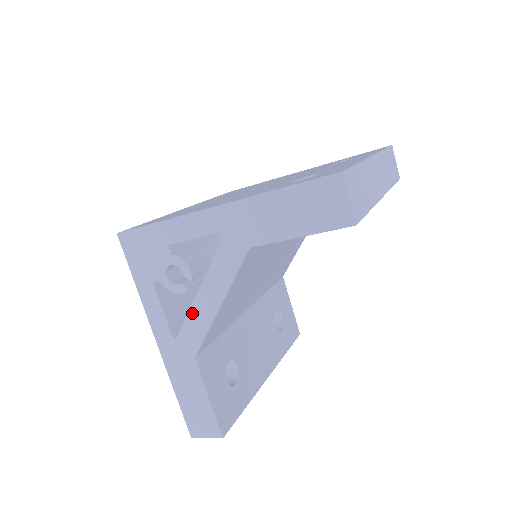
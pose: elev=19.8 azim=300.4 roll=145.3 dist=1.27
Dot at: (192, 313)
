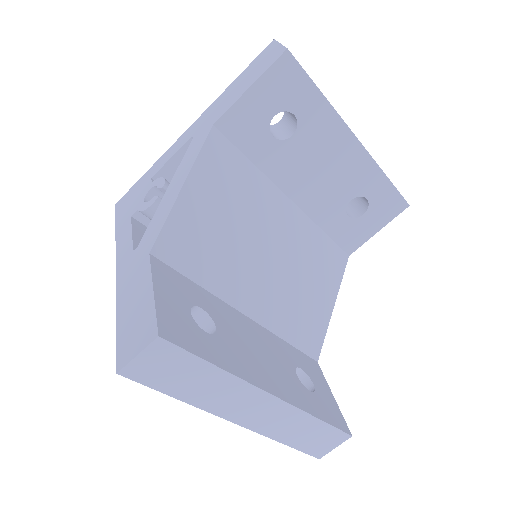
Dot at: (157, 212)
